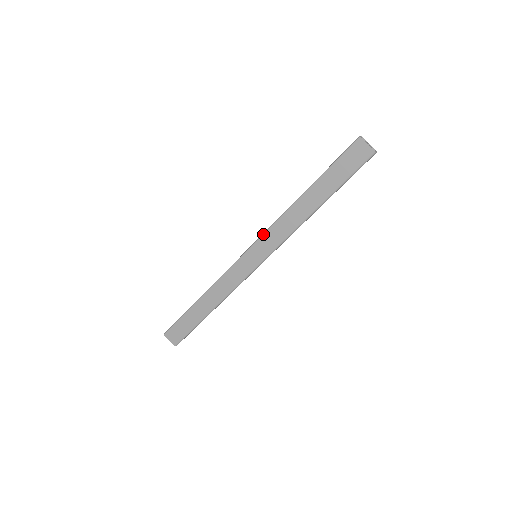
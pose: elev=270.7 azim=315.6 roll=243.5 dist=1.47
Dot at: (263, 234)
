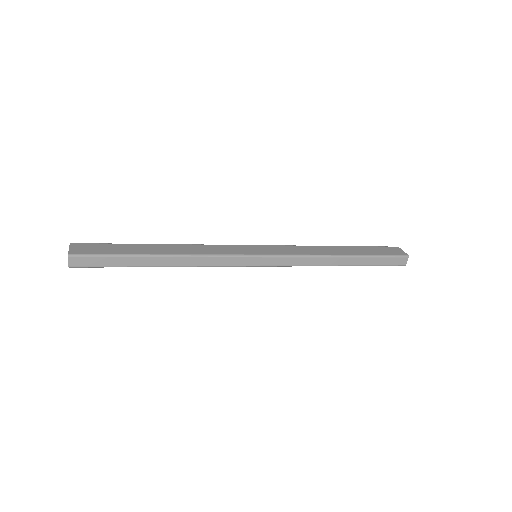
Dot at: (280, 245)
